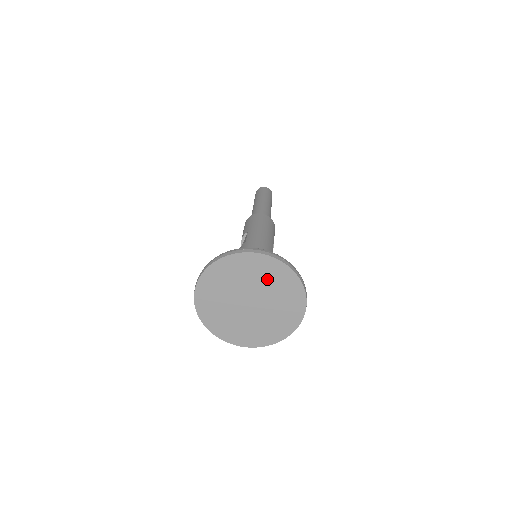
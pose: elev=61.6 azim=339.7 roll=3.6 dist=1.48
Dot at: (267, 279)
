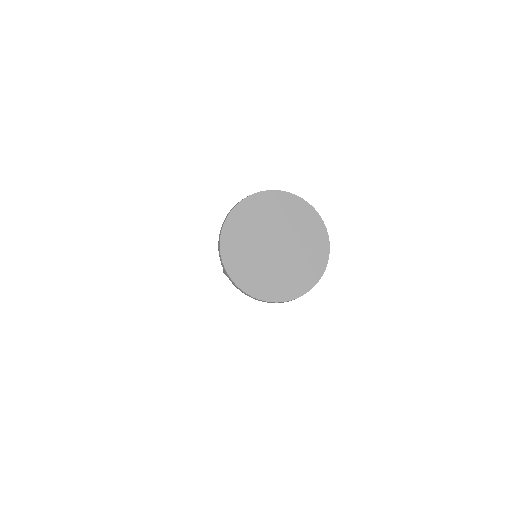
Dot at: (294, 220)
